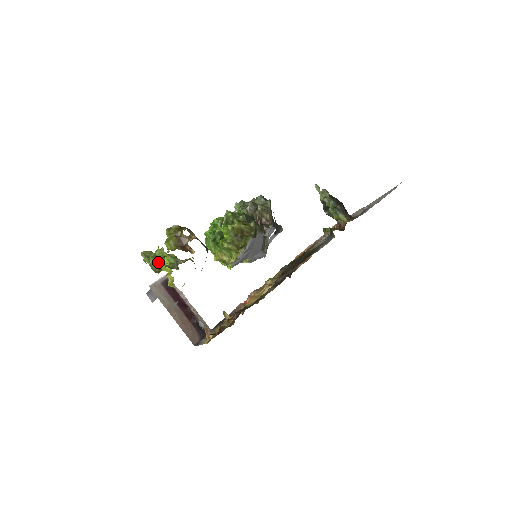
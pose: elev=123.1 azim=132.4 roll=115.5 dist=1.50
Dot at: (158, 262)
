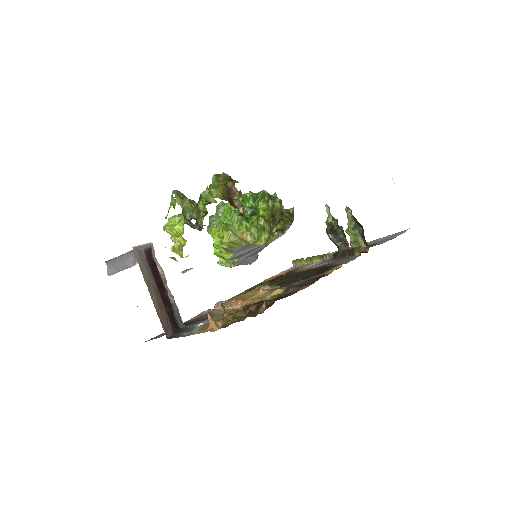
Dot at: (204, 205)
